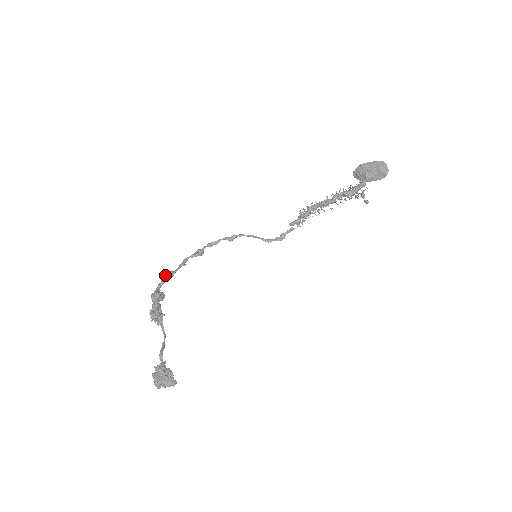
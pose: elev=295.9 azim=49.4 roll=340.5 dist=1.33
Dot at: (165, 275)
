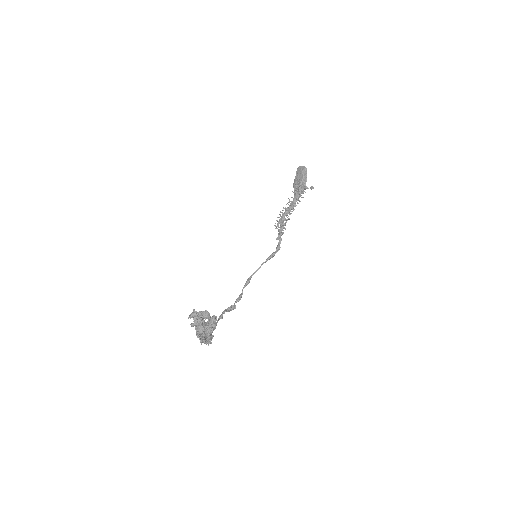
Dot at: occluded
